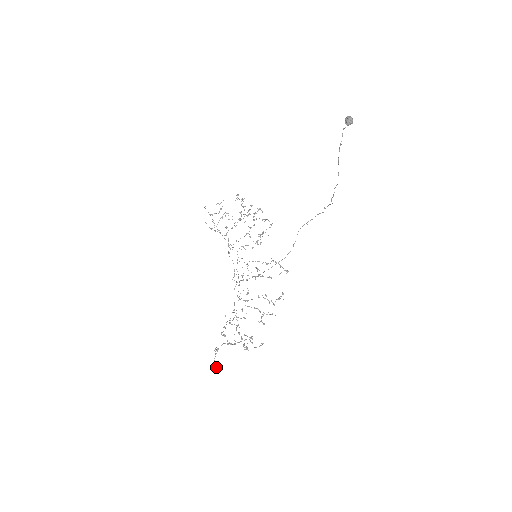
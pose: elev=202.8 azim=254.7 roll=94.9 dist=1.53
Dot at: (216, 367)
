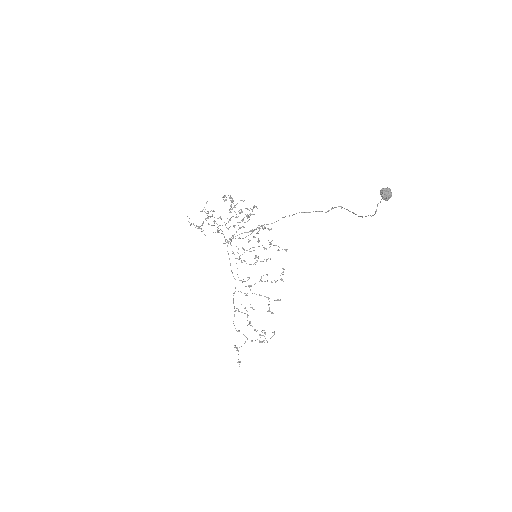
Dot at: occluded
